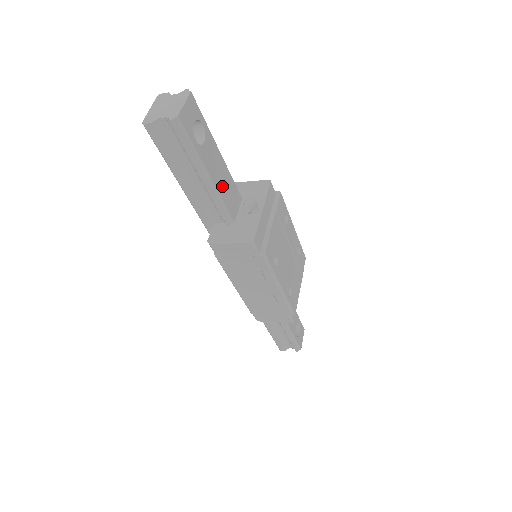
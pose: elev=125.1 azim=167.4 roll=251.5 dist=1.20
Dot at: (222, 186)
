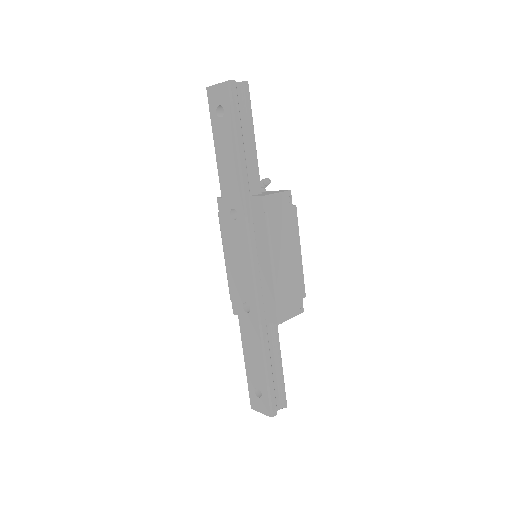
Dot at: occluded
